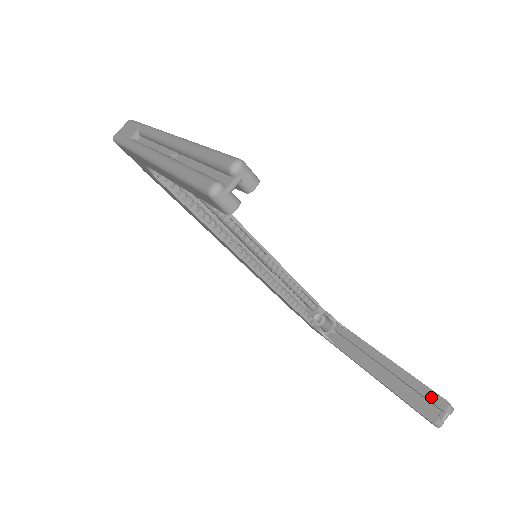
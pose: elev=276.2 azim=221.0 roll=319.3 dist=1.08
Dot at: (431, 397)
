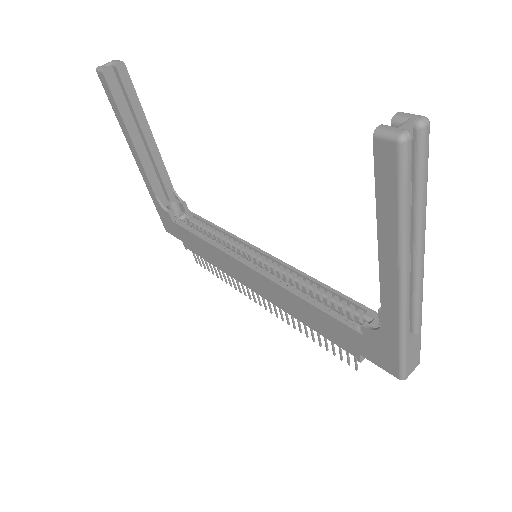
Dot at: occluded
